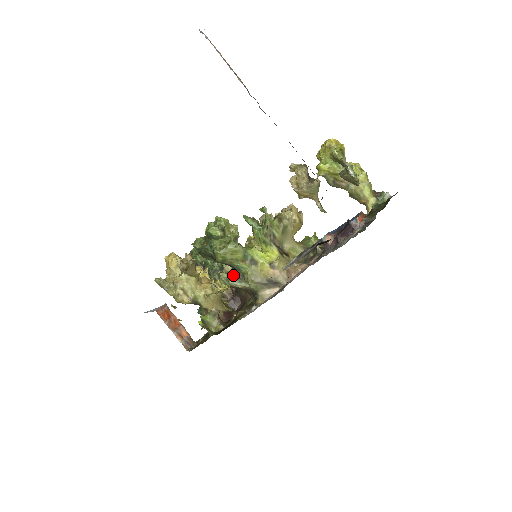
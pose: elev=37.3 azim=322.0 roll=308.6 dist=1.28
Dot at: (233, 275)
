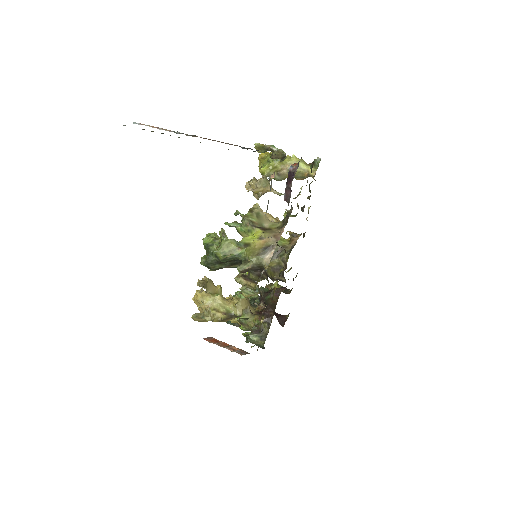
Dot at: (250, 284)
